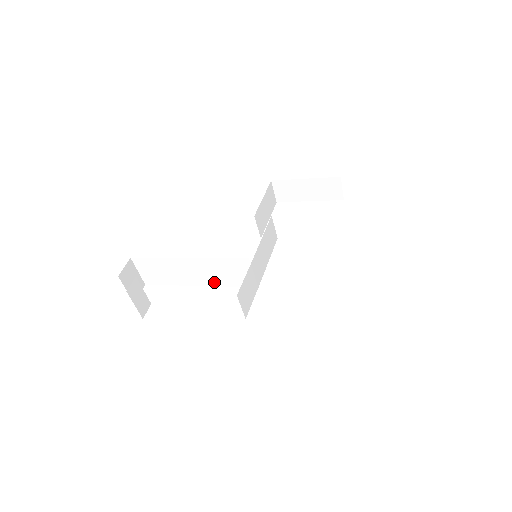
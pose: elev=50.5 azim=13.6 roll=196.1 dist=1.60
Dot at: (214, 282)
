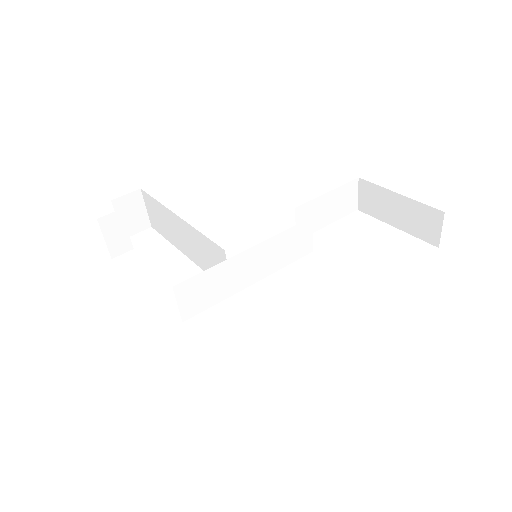
Dot at: (198, 261)
